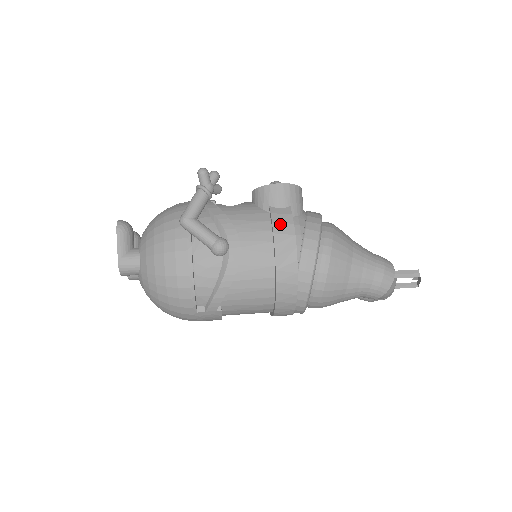
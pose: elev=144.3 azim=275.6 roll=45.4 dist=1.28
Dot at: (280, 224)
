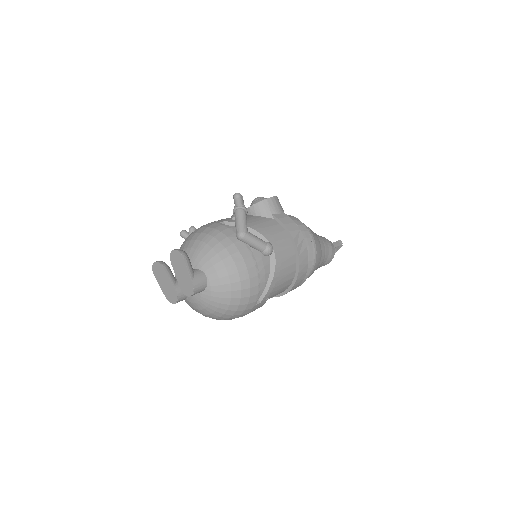
Dot at: (289, 224)
